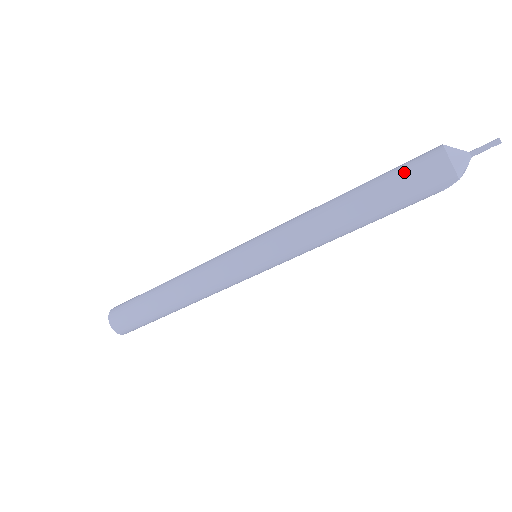
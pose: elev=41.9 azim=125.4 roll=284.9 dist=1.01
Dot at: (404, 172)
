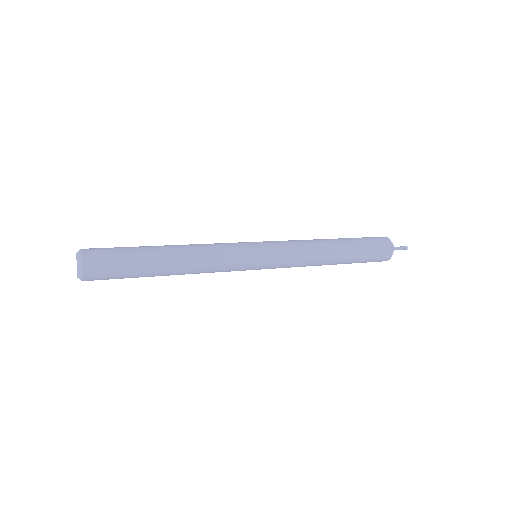
Dot at: (372, 255)
